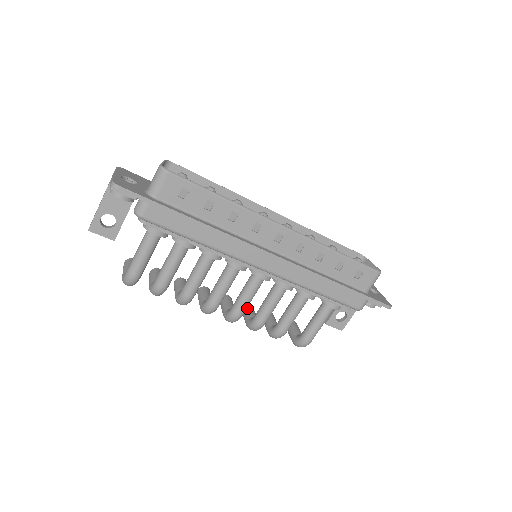
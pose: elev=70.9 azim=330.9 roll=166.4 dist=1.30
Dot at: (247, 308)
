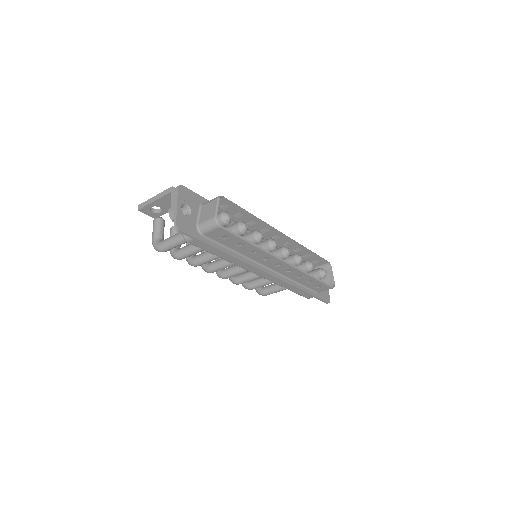
Dot at: occluded
